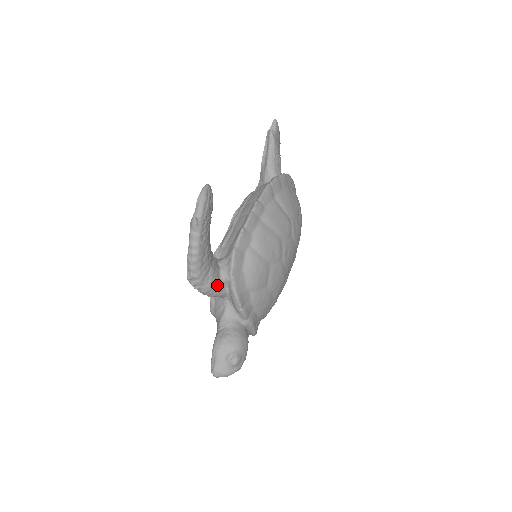
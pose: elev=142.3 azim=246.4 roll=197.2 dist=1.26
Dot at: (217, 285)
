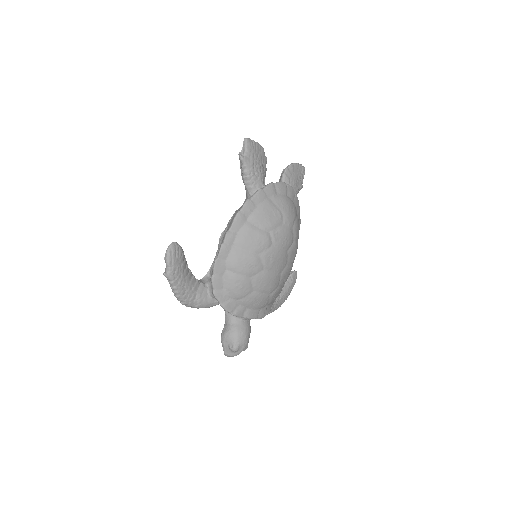
Dot at: (207, 302)
